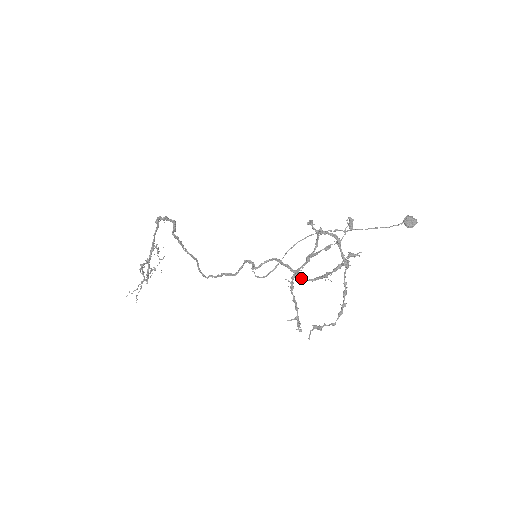
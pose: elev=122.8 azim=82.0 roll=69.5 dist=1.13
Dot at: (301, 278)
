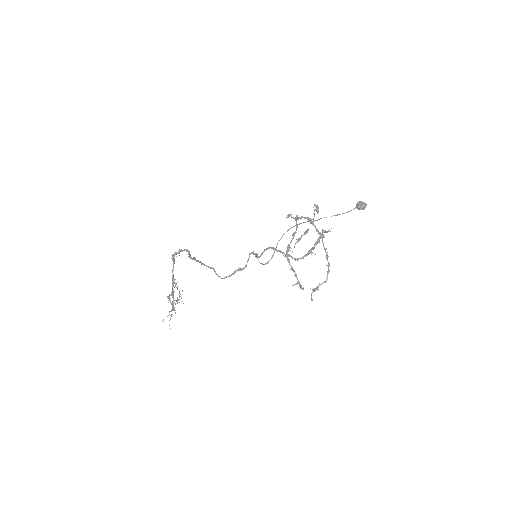
Dot at: (293, 258)
